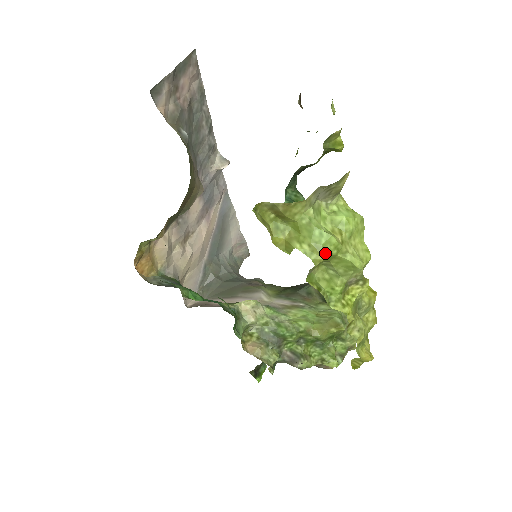
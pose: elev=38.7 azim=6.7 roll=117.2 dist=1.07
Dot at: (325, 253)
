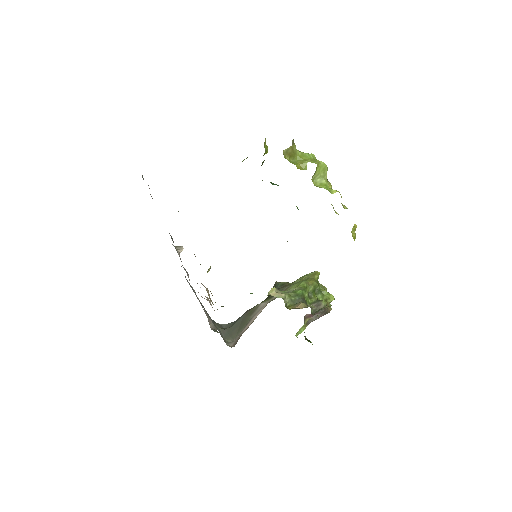
Dot at: (316, 161)
